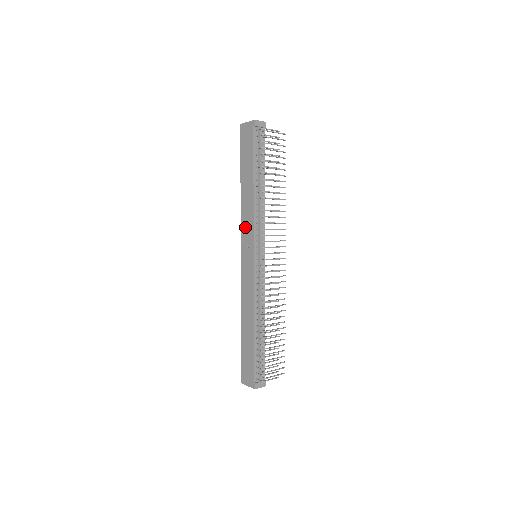
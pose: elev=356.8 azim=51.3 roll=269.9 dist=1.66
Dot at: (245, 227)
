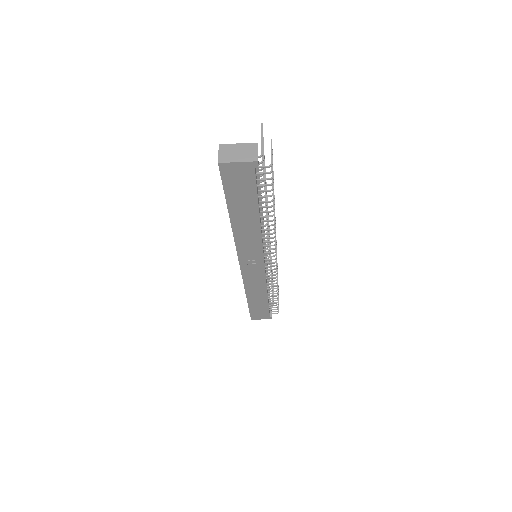
Dot at: (246, 249)
